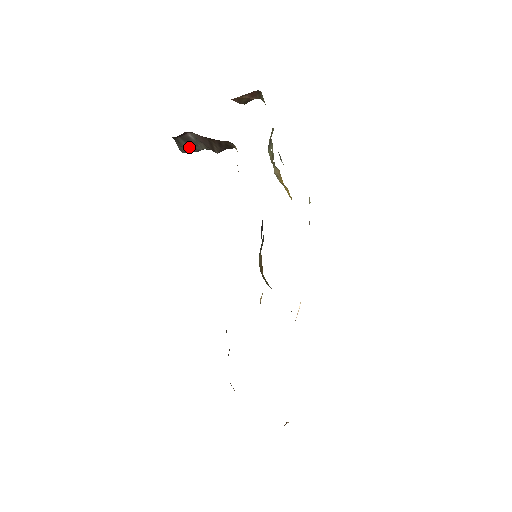
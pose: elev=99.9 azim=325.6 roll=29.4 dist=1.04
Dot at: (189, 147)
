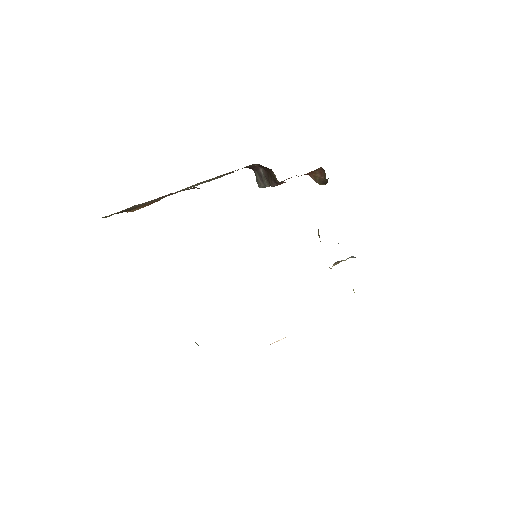
Dot at: (261, 182)
